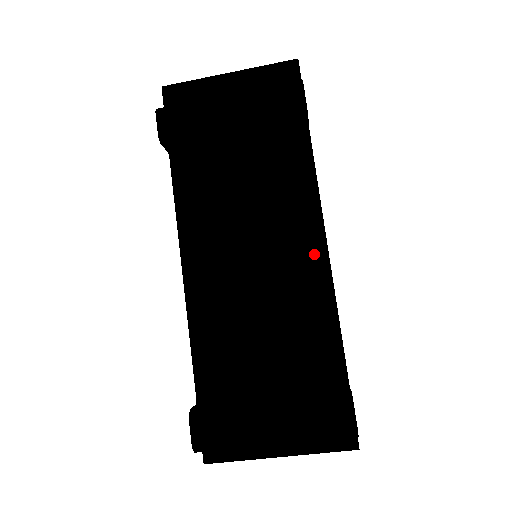
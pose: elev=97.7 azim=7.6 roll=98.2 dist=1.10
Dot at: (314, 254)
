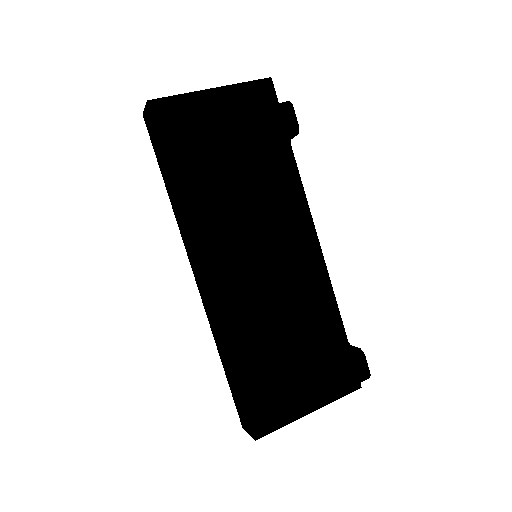
Dot at: (303, 247)
